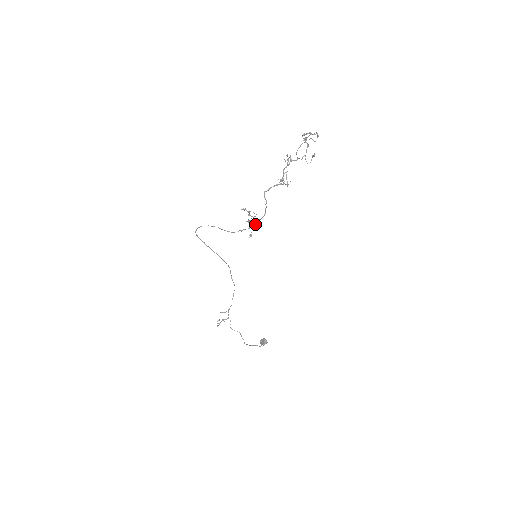
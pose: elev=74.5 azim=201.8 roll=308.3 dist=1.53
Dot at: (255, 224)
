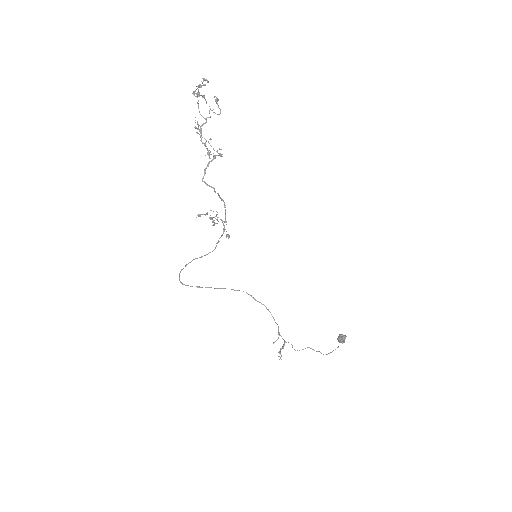
Dot at: (224, 222)
